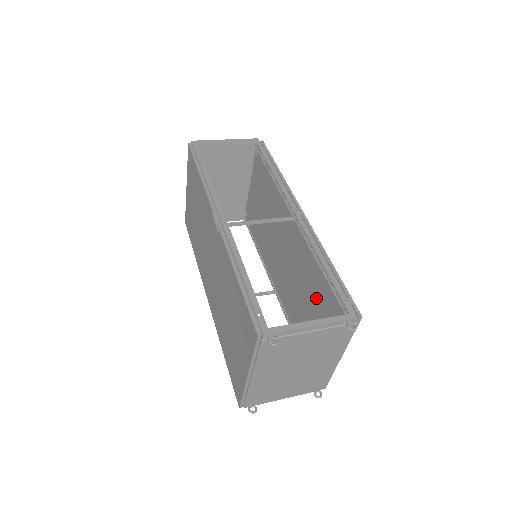
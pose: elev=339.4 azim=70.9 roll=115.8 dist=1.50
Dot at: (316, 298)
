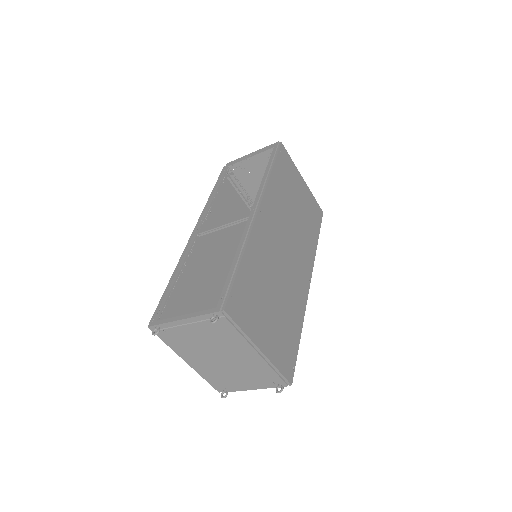
Dot at: occluded
